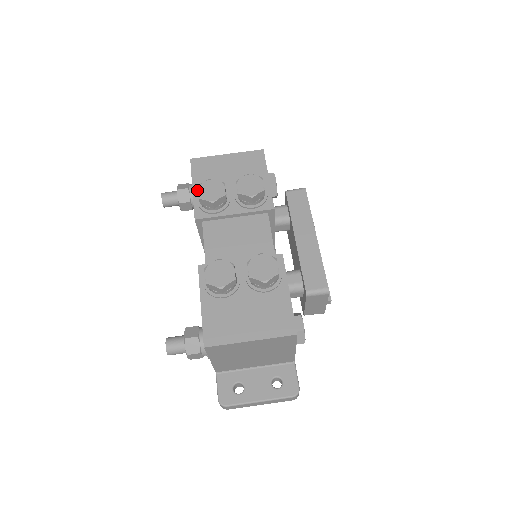
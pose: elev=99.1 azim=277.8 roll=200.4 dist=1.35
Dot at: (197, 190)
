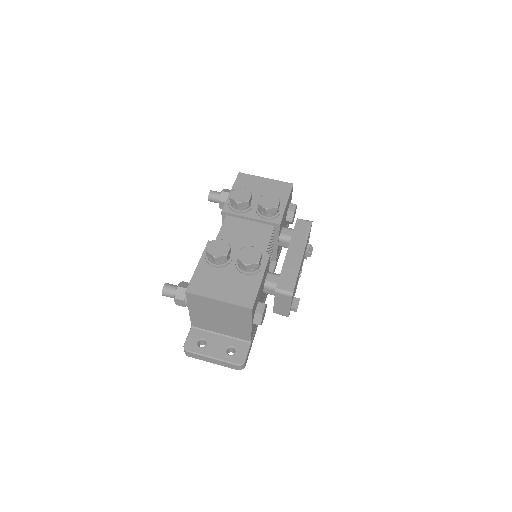
Dot at: occluded
